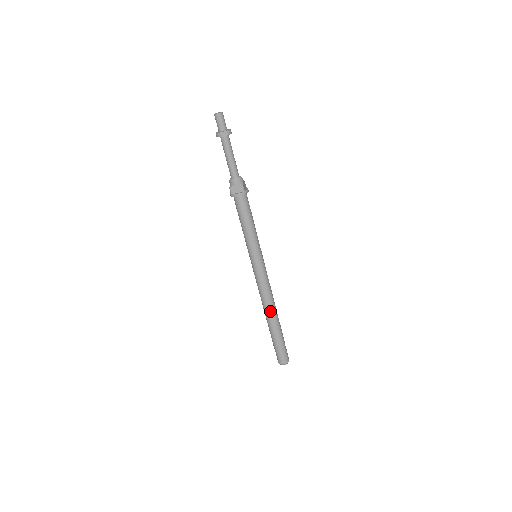
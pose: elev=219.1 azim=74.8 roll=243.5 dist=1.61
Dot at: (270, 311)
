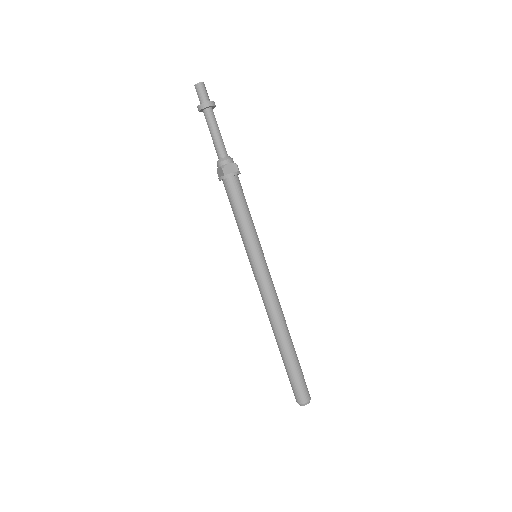
Dot at: (273, 329)
